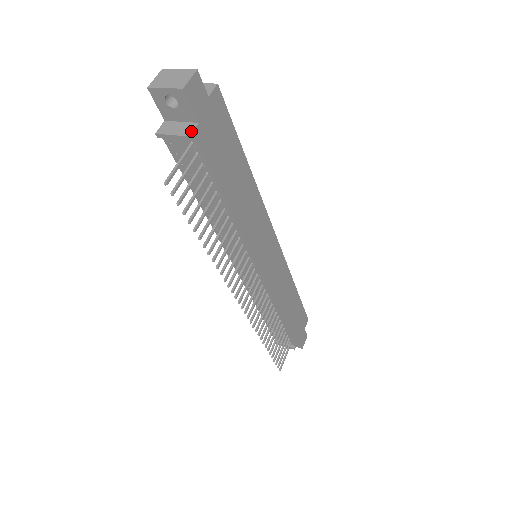
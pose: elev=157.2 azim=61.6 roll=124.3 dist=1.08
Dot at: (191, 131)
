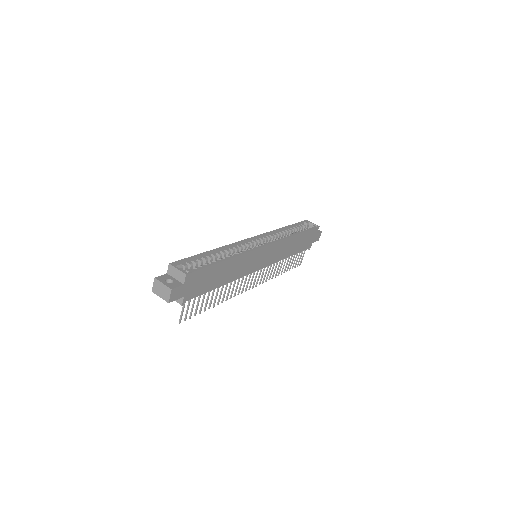
Dot at: (182, 302)
